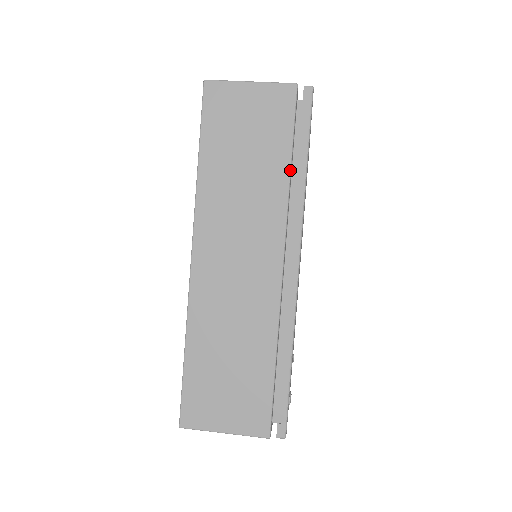
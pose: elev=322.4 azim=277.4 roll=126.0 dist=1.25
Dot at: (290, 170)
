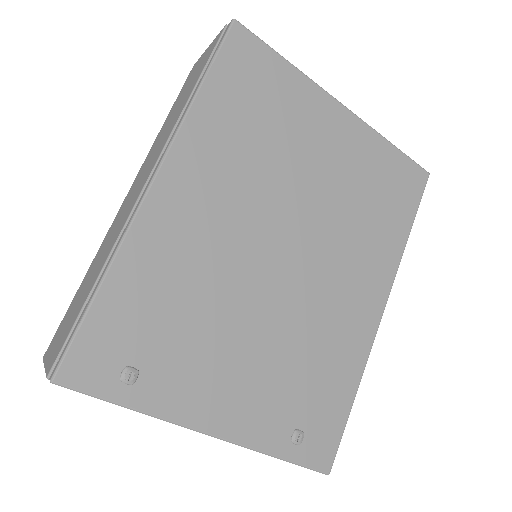
Dot at: (190, 96)
